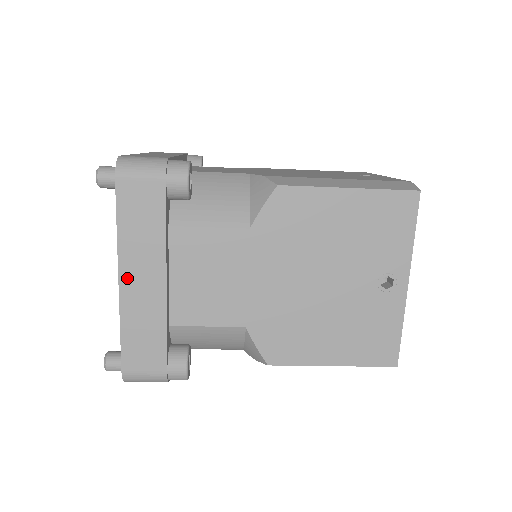
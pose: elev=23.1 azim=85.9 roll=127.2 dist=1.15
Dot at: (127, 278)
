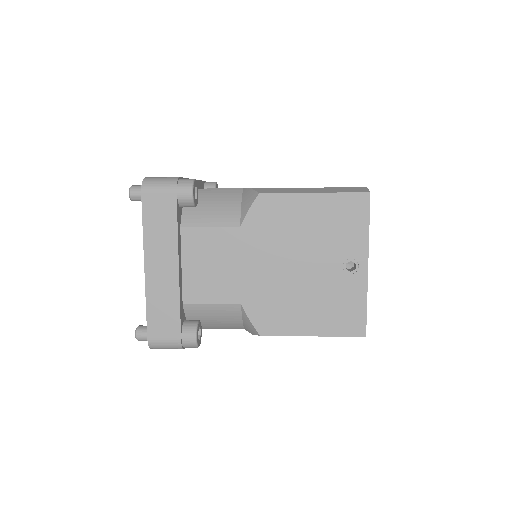
Dot at: (150, 265)
